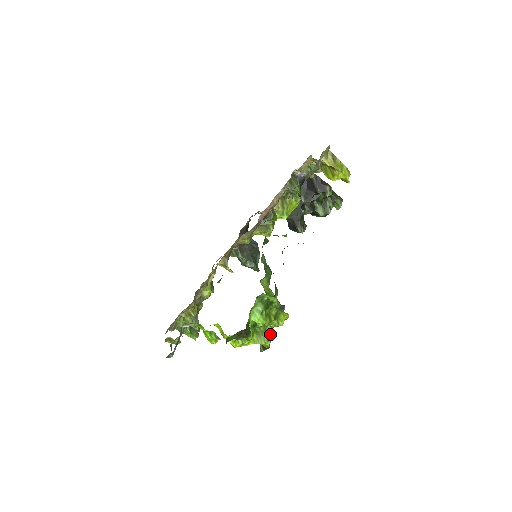
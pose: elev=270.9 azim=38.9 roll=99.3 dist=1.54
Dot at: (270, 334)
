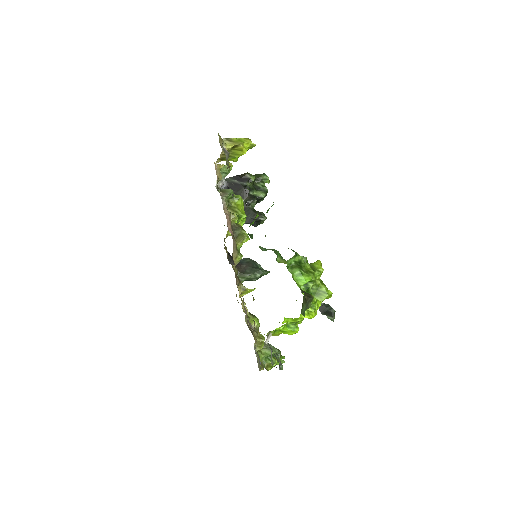
Dot at: (323, 285)
